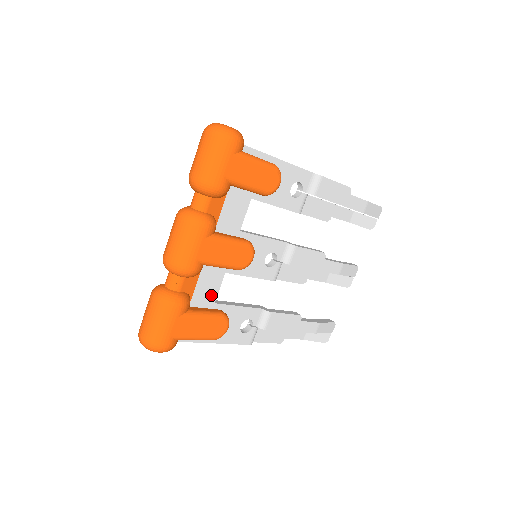
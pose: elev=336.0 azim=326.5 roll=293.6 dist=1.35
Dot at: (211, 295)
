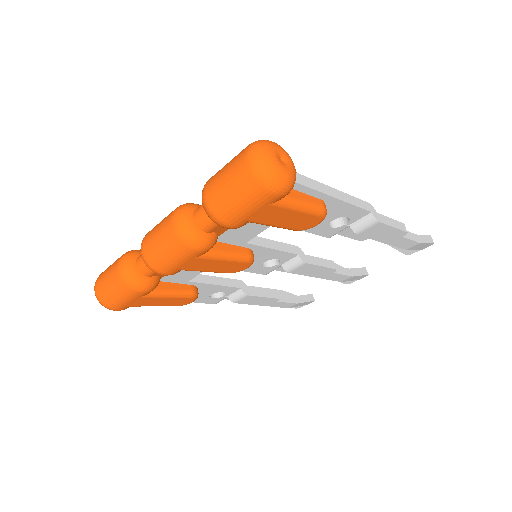
Dot at: (187, 276)
